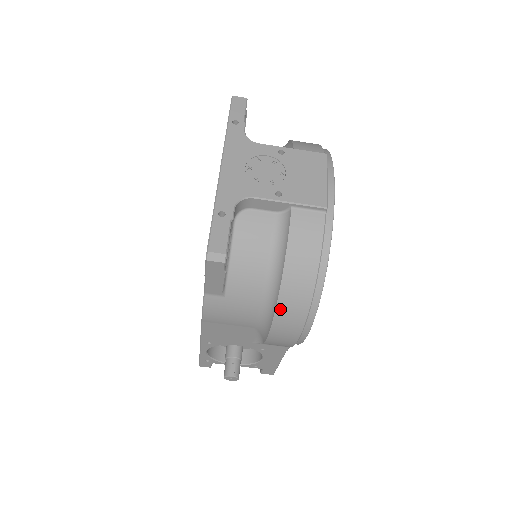
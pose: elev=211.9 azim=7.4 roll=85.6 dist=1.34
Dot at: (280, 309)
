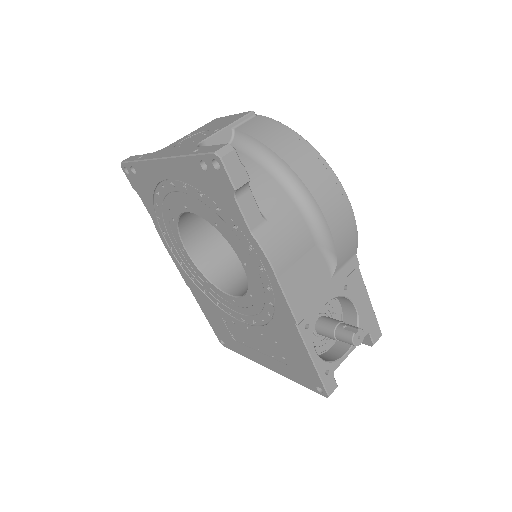
Dot at: (310, 186)
